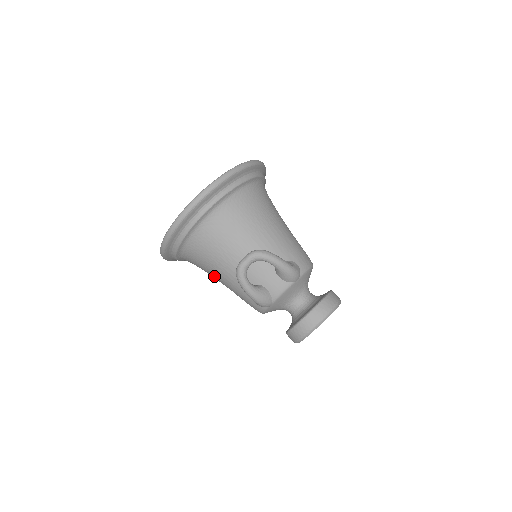
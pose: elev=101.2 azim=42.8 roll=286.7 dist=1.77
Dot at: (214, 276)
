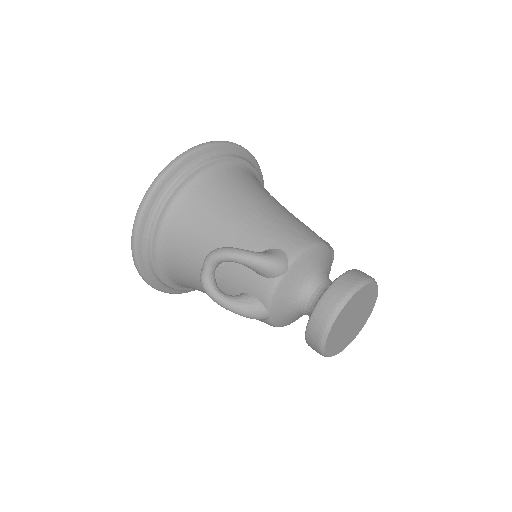
Dot at: occluded
